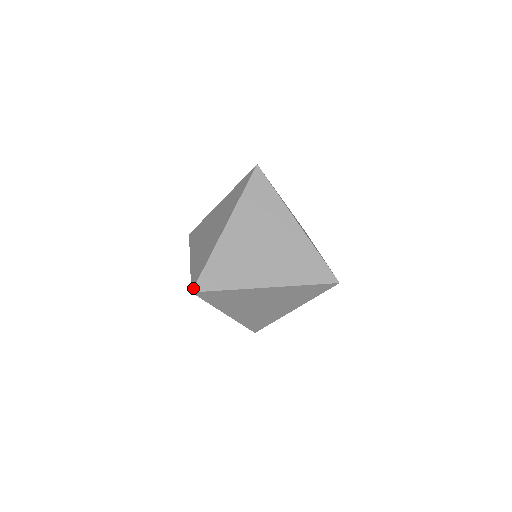
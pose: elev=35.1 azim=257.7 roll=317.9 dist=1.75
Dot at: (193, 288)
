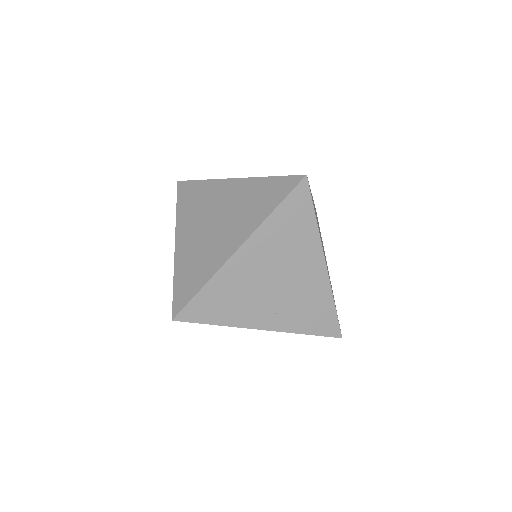
Dot at: occluded
